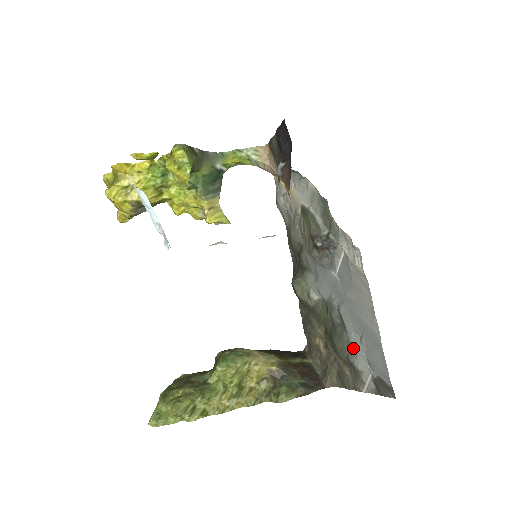
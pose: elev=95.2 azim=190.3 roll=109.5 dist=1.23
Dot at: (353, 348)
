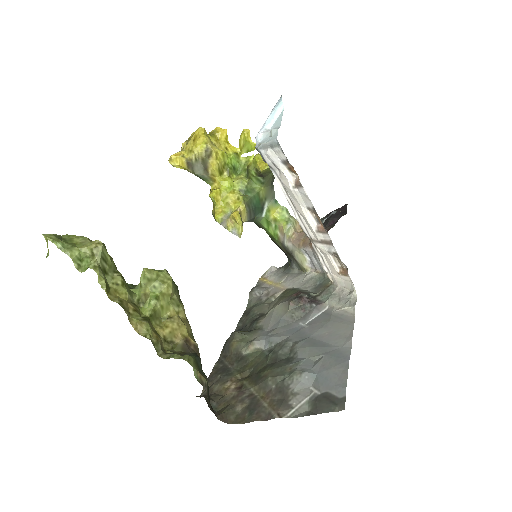
Dot at: (301, 368)
